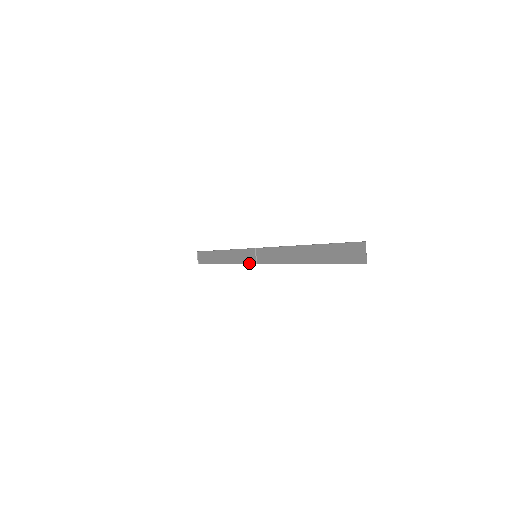
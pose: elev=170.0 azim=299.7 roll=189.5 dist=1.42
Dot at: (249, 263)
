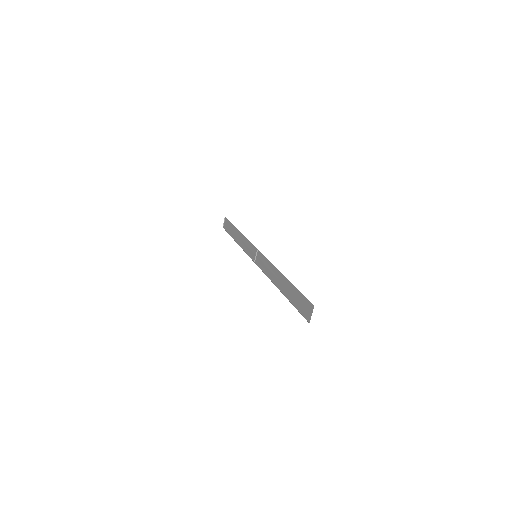
Dot at: (251, 257)
